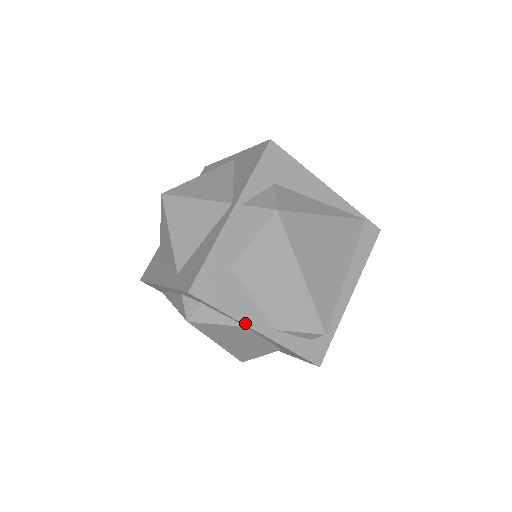
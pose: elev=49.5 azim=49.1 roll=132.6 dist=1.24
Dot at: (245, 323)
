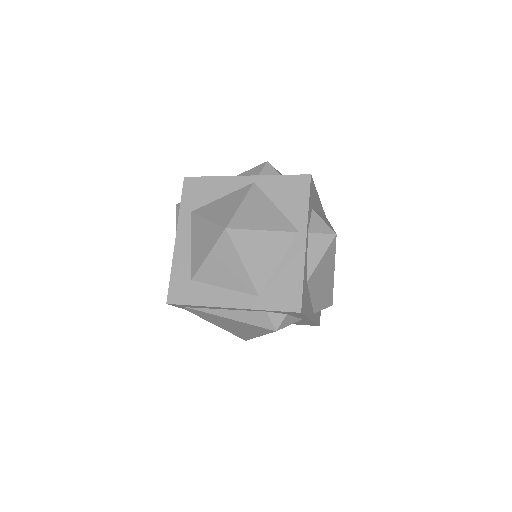
Dot at: (310, 318)
